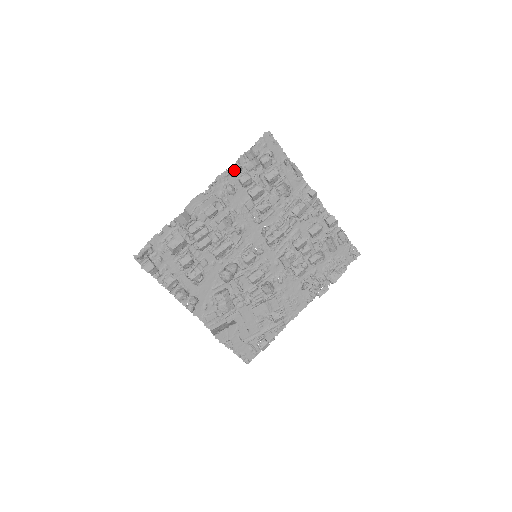
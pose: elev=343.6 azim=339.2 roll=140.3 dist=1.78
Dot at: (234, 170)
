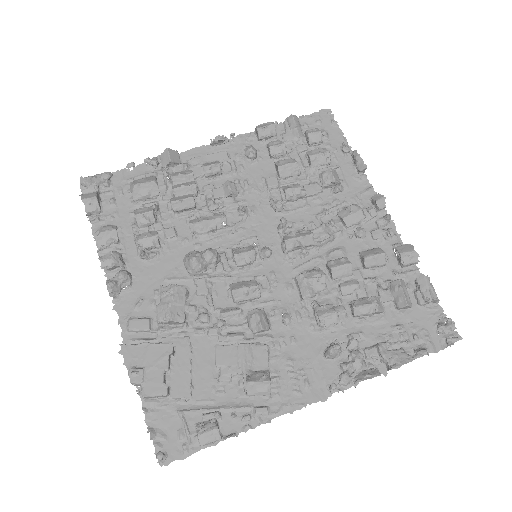
Dot at: (263, 126)
